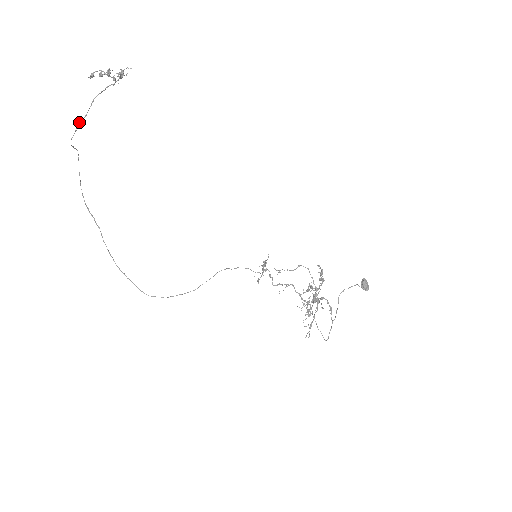
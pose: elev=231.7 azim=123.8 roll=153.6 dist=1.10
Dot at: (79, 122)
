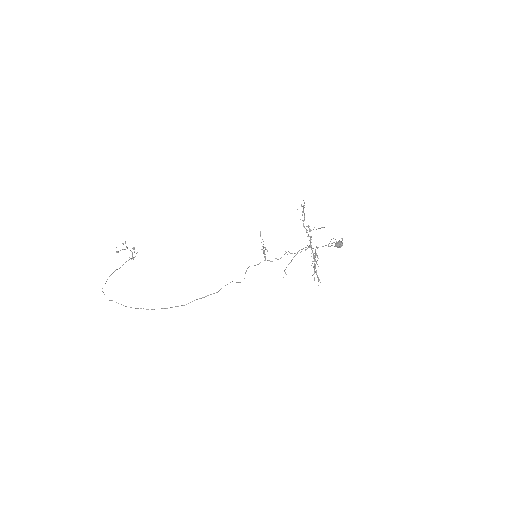
Dot at: occluded
